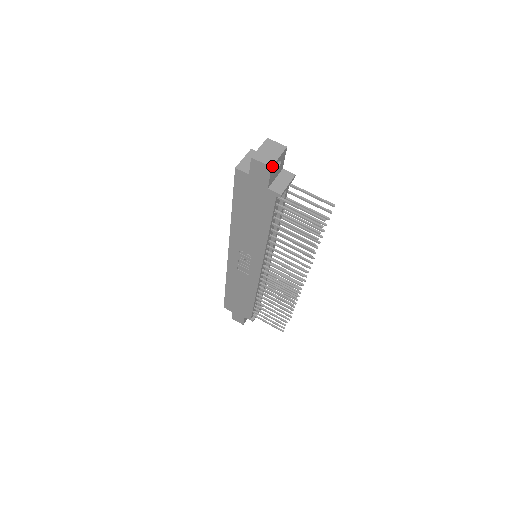
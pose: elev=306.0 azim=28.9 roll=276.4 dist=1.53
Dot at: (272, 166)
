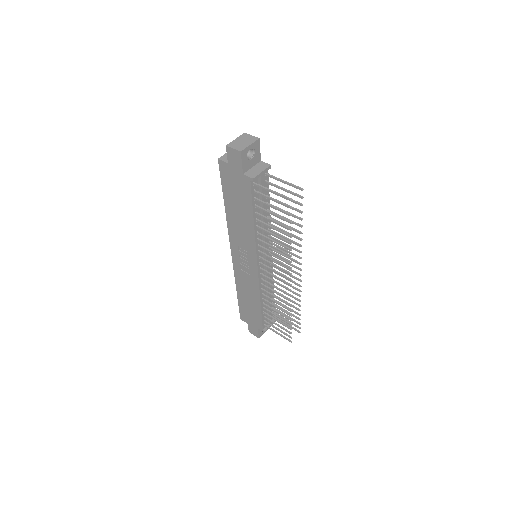
Dot at: (242, 151)
